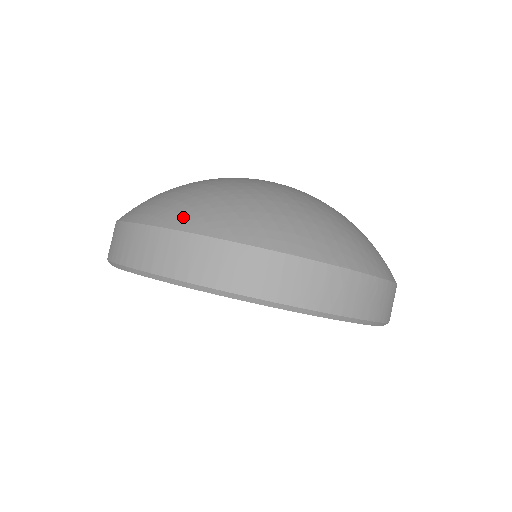
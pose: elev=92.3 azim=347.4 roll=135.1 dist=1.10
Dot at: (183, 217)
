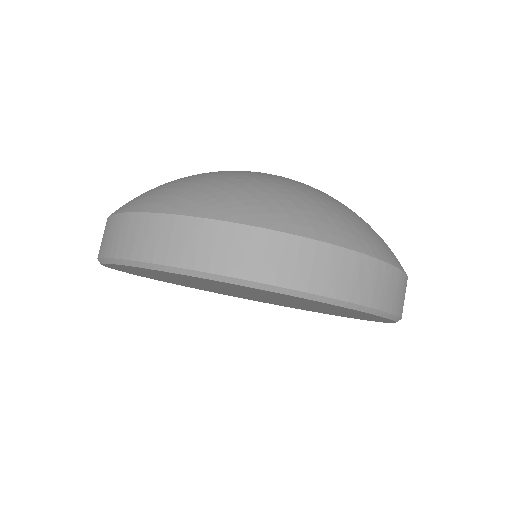
Dot at: (199, 204)
